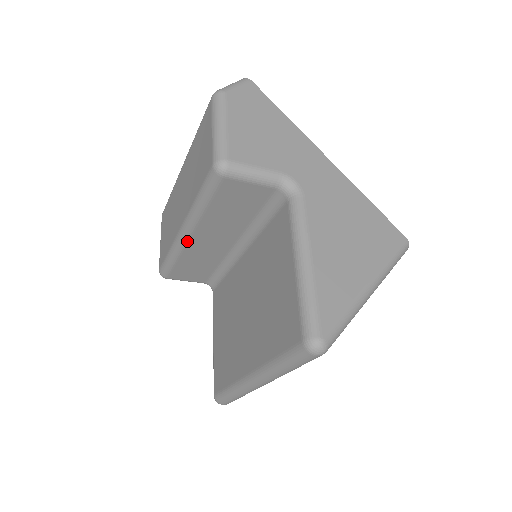
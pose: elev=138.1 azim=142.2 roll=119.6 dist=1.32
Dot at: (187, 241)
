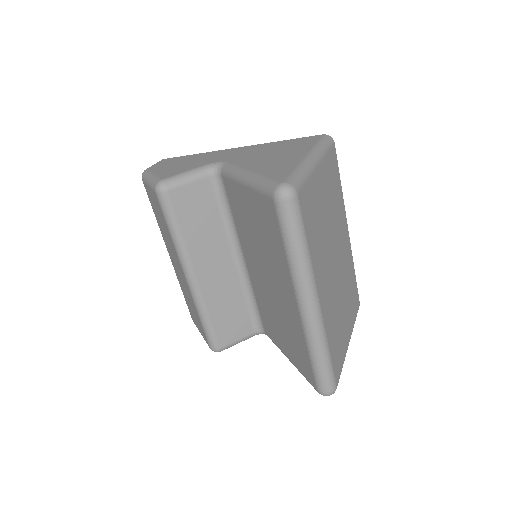
Dot at: (197, 284)
